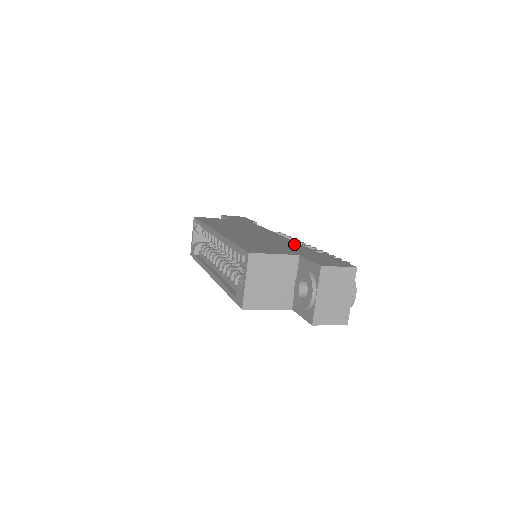
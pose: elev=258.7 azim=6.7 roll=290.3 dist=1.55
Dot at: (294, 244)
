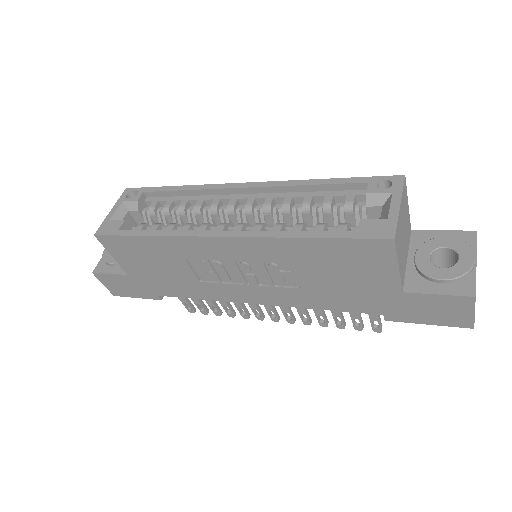
Dot at: occluded
